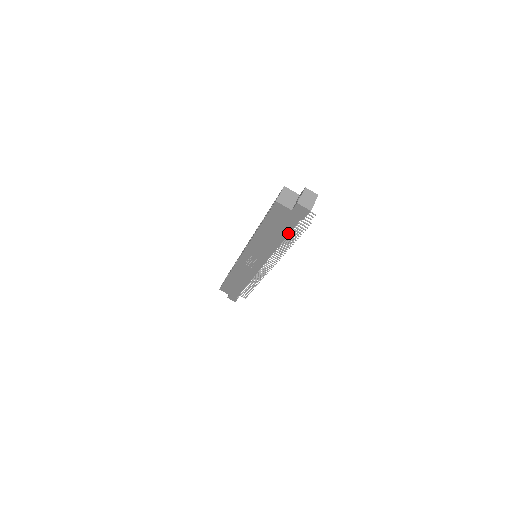
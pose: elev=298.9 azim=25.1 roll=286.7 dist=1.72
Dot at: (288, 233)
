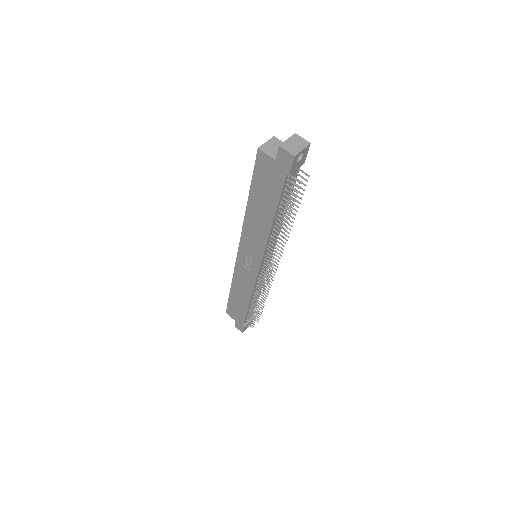
Dot at: (277, 203)
